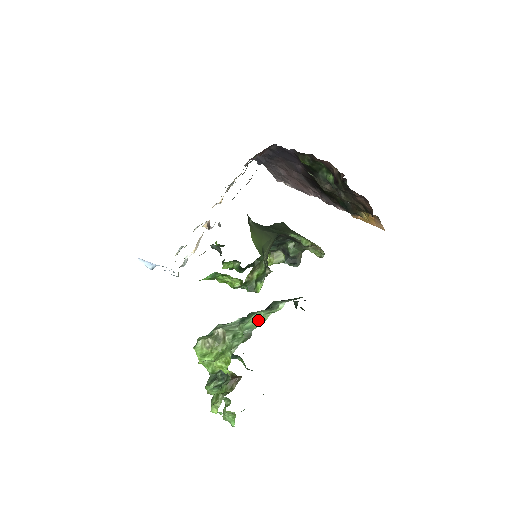
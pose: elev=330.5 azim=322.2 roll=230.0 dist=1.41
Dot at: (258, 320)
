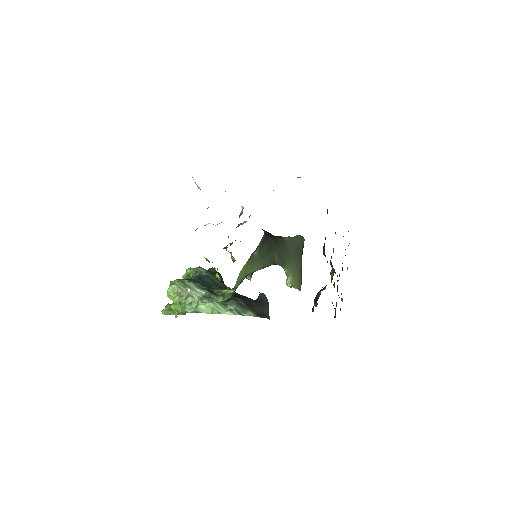
Dot at: (210, 308)
